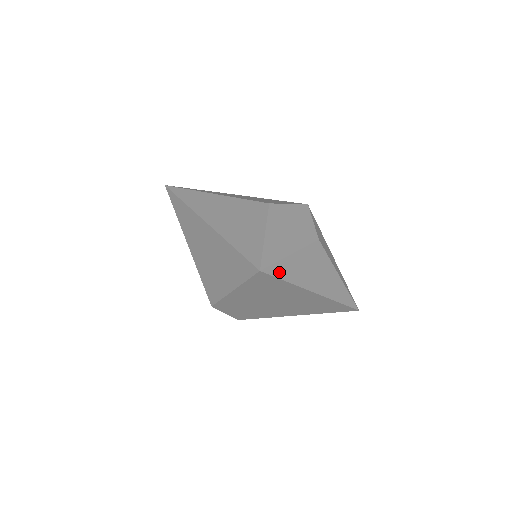
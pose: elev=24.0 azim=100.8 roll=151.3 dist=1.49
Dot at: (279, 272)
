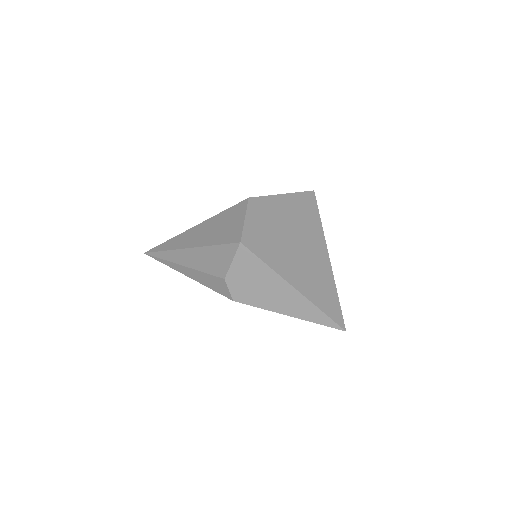
Dot at: occluded
